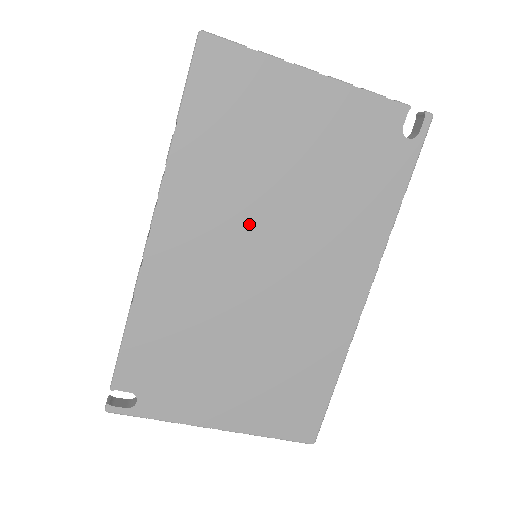
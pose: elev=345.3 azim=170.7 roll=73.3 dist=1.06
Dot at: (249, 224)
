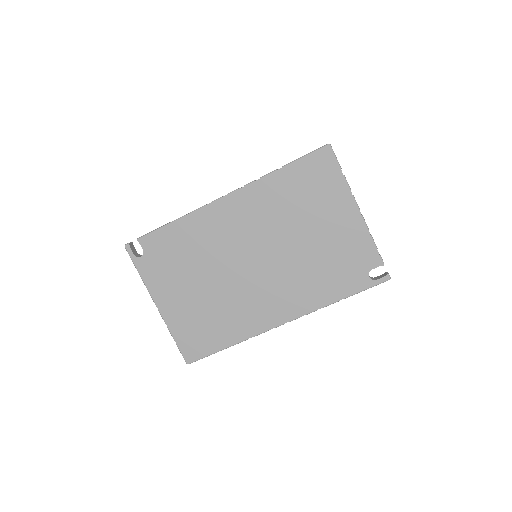
Dot at: (266, 237)
